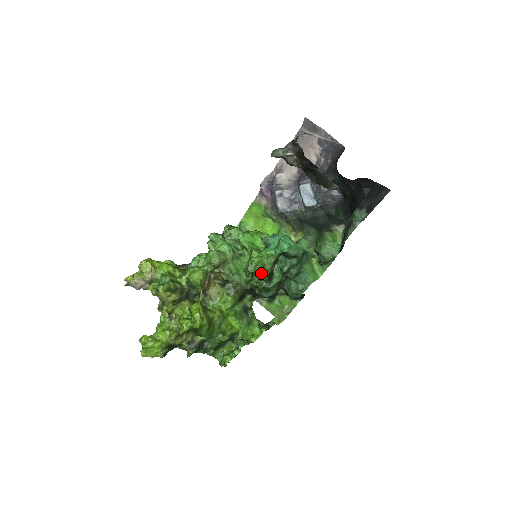
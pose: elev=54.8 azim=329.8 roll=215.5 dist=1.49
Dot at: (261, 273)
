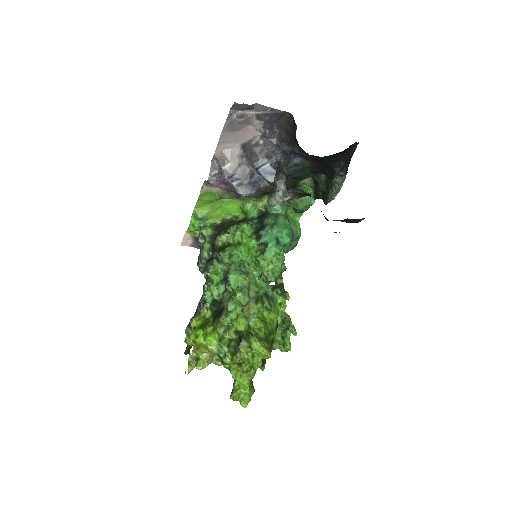
Dot at: (279, 275)
